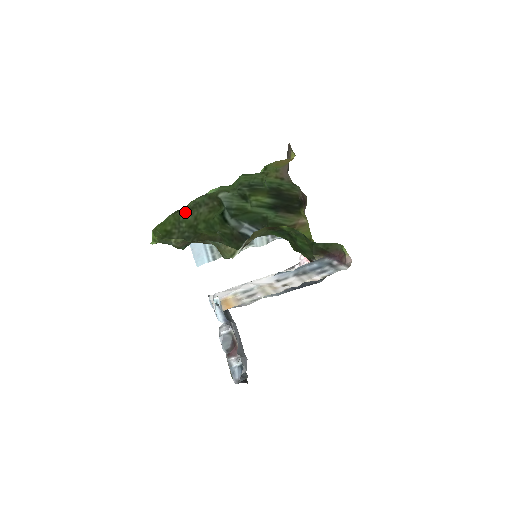
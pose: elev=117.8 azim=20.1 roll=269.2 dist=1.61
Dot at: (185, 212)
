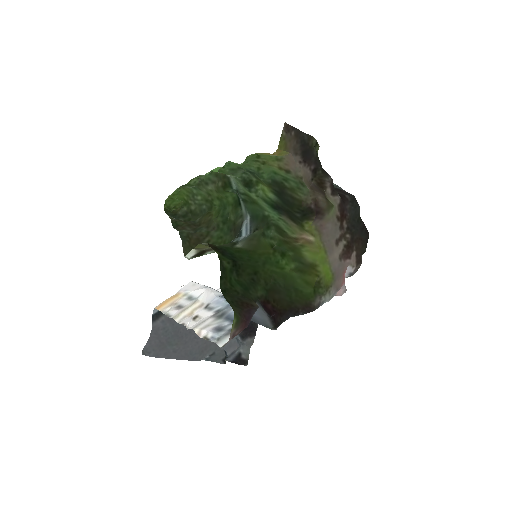
Dot at: (194, 187)
